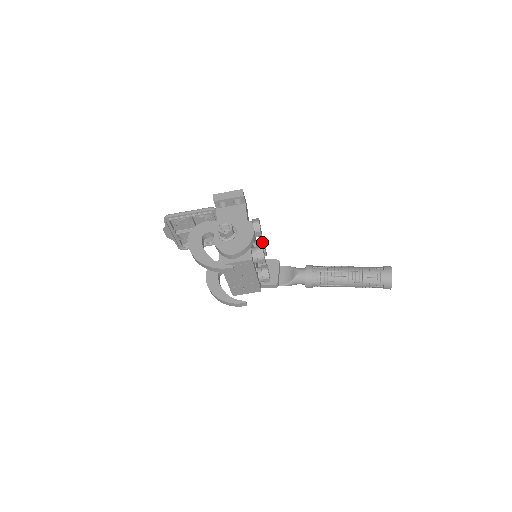
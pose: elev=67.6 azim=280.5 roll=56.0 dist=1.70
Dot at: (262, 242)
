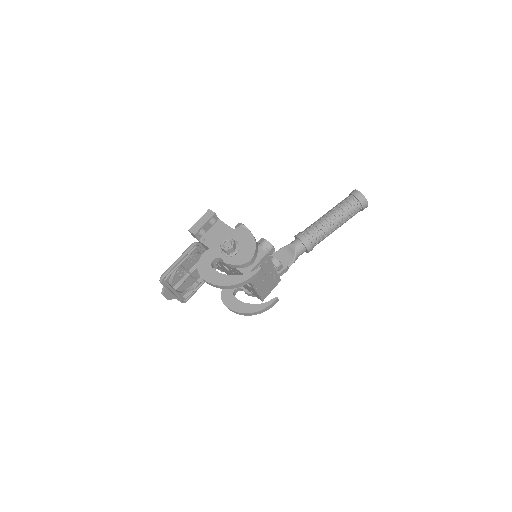
Dot at: occluded
